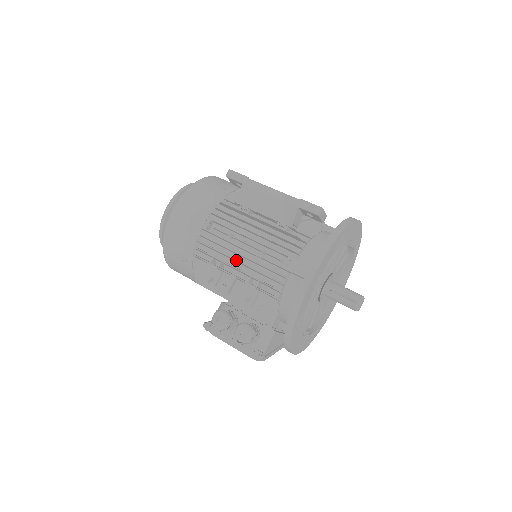
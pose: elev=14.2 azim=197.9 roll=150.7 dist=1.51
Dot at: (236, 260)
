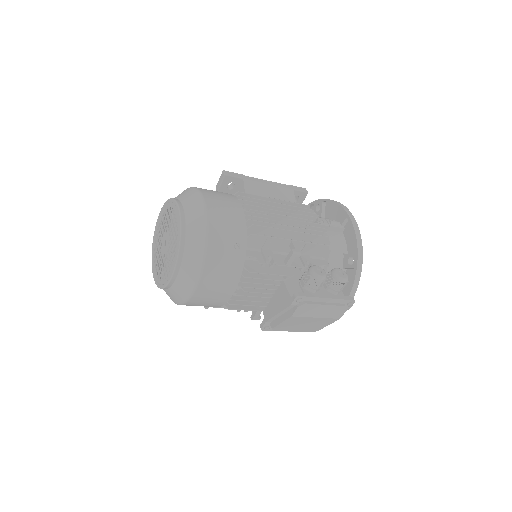
Dot at: (290, 226)
